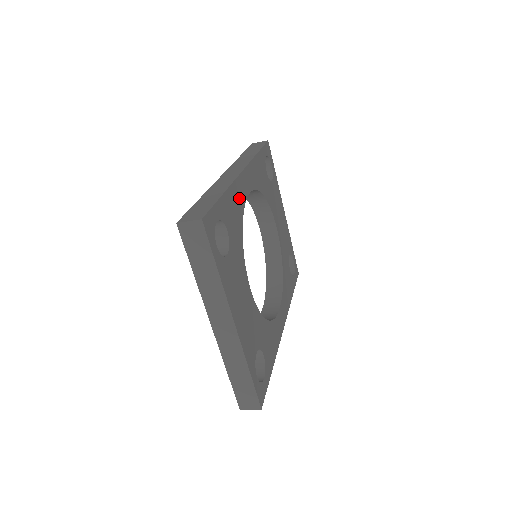
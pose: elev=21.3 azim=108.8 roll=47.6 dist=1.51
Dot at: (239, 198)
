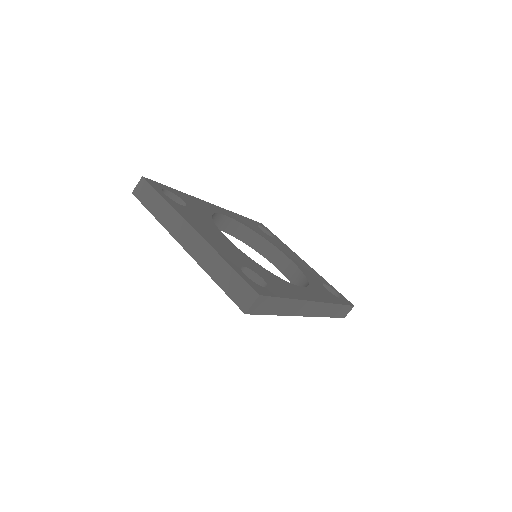
Dot at: (206, 206)
